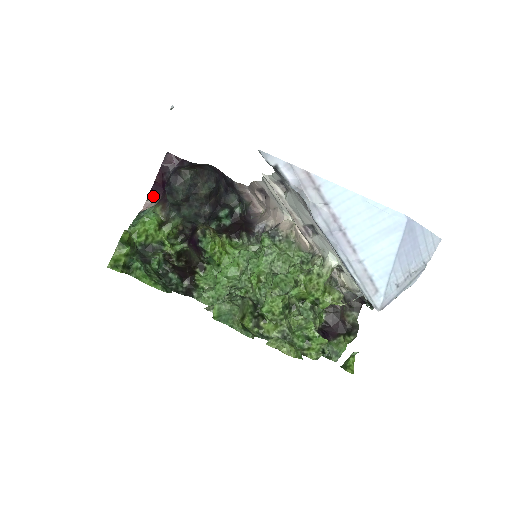
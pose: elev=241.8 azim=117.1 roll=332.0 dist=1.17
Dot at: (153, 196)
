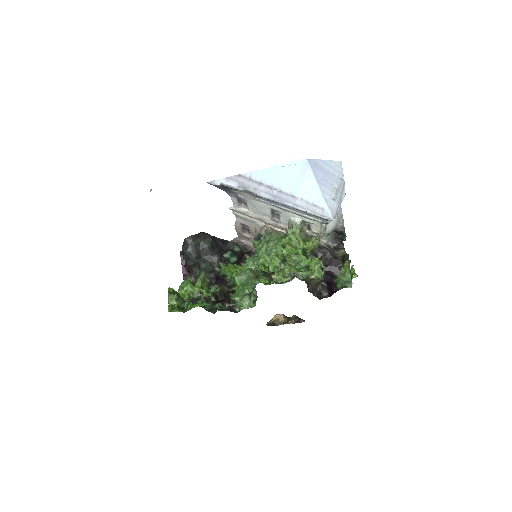
Dot at: occluded
